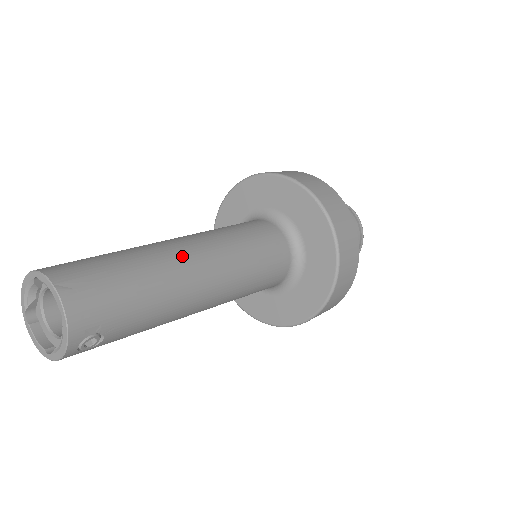
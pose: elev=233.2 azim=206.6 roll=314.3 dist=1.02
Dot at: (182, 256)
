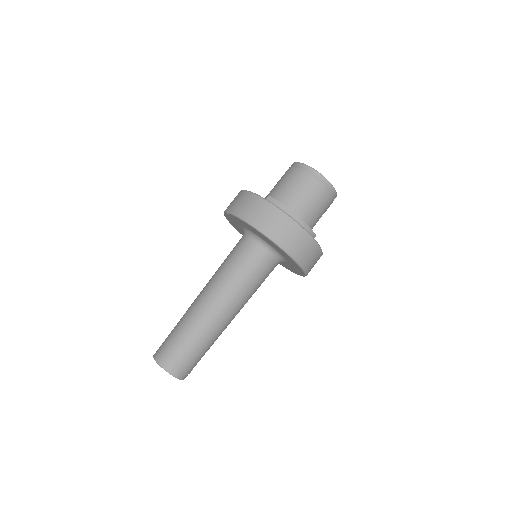
Dot at: (214, 320)
